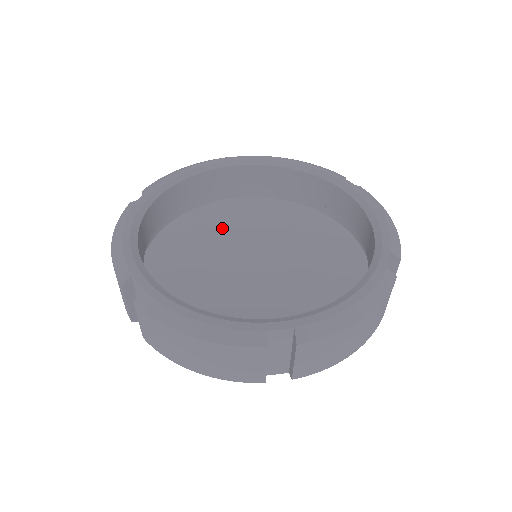
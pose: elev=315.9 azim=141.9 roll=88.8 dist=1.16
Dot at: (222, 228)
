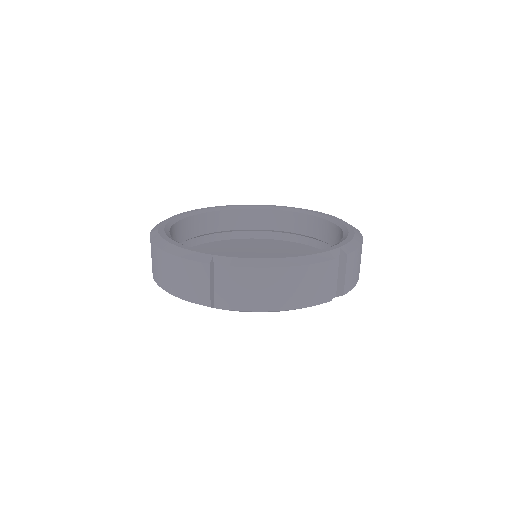
Dot at: occluded
